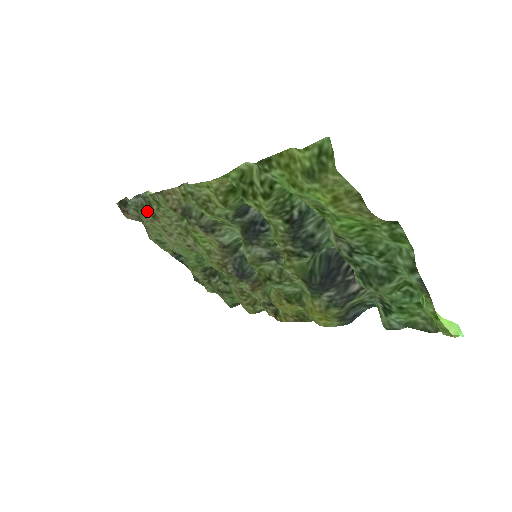
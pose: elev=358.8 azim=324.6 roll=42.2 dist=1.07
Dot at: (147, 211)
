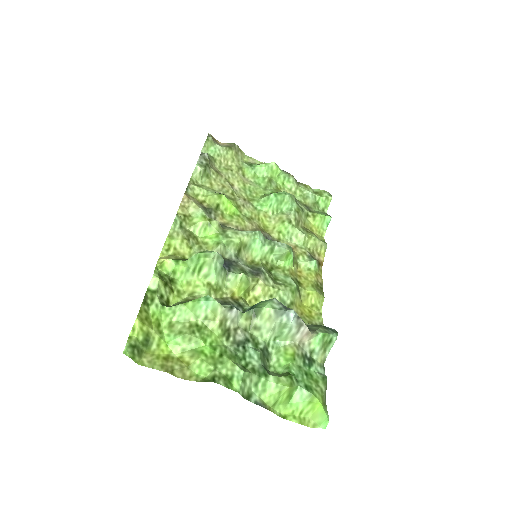
Dot at: (212, 166)
